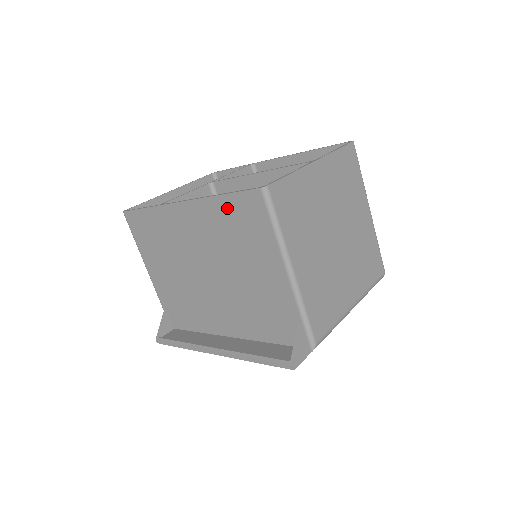
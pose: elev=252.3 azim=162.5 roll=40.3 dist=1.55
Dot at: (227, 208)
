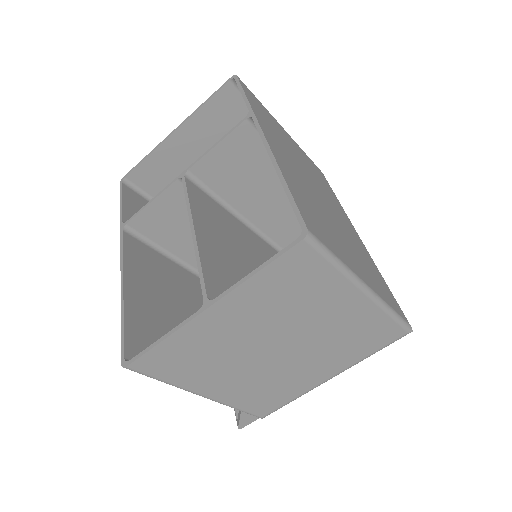
Dot at: (134, 319)
